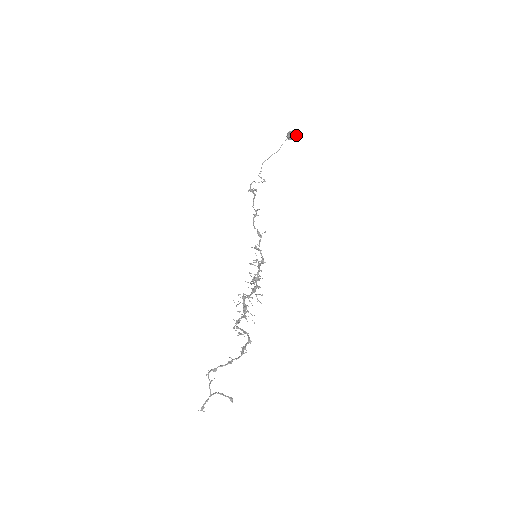
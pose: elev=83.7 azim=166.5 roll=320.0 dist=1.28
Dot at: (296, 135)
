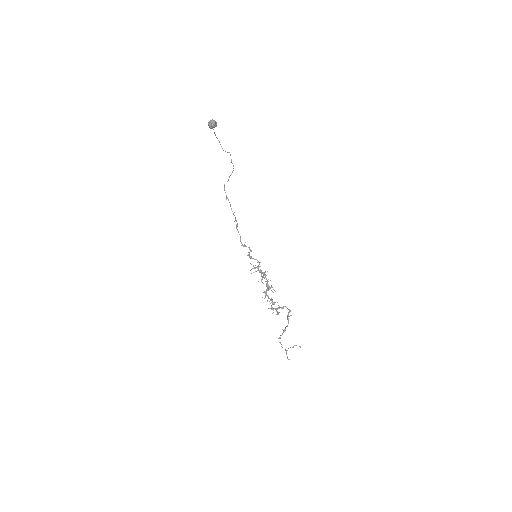
Dot at: (213, 126)
